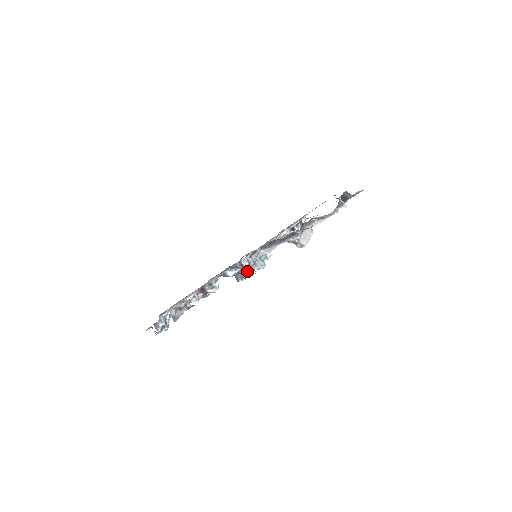
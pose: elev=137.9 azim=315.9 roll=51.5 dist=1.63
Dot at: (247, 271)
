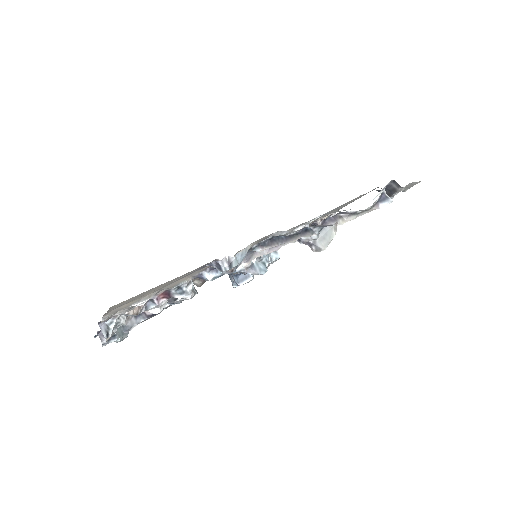
Dot at: (242, 275)
